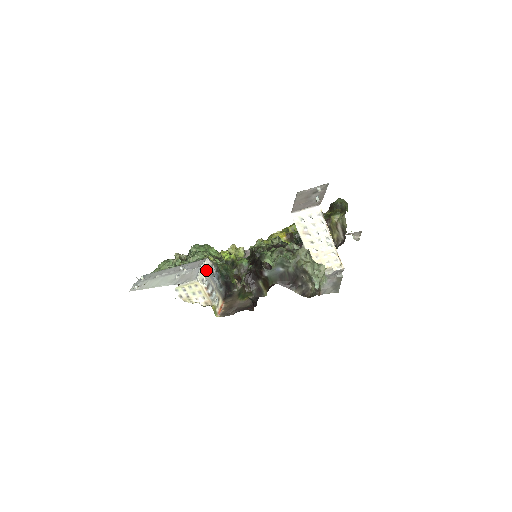
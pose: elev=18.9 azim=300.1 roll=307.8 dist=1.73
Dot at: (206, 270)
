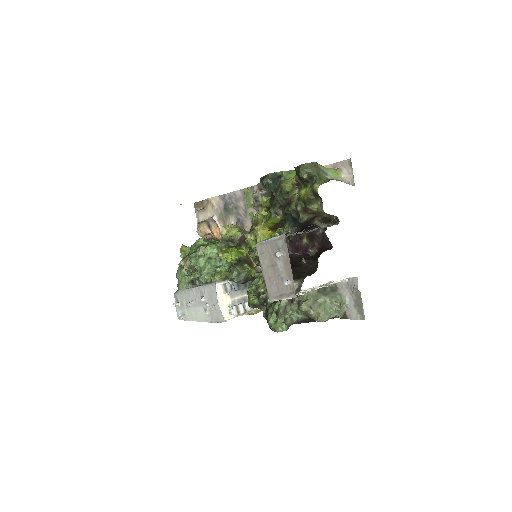
Dot at: (224, 298)
